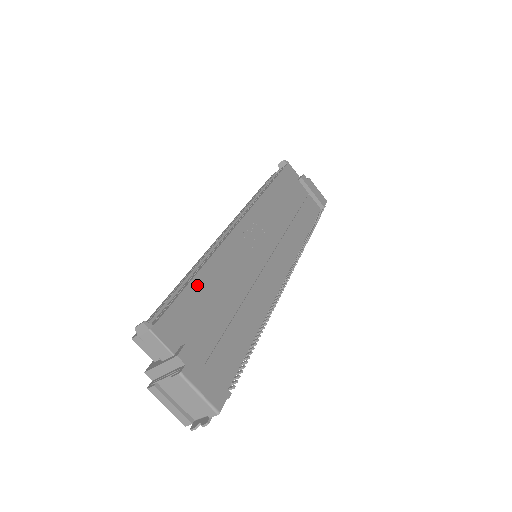
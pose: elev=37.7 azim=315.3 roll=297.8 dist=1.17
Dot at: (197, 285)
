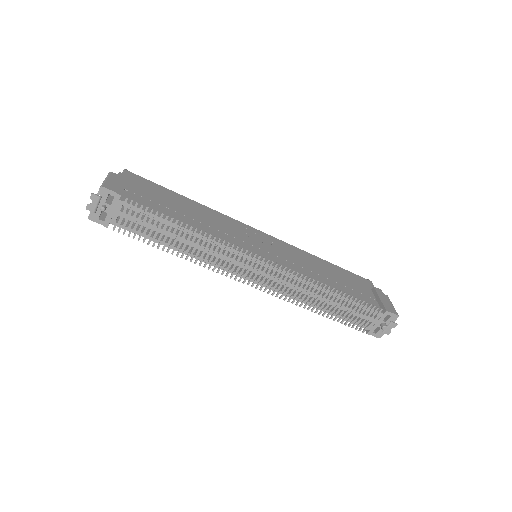
Dot at: (177, 195)
